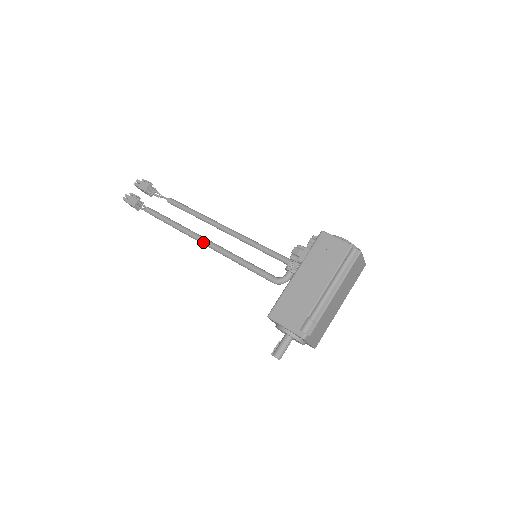
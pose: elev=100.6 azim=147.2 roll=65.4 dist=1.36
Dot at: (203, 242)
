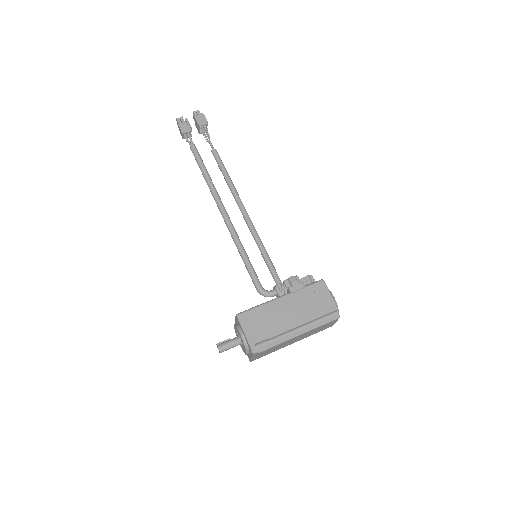
Dot at: (222, 212)
